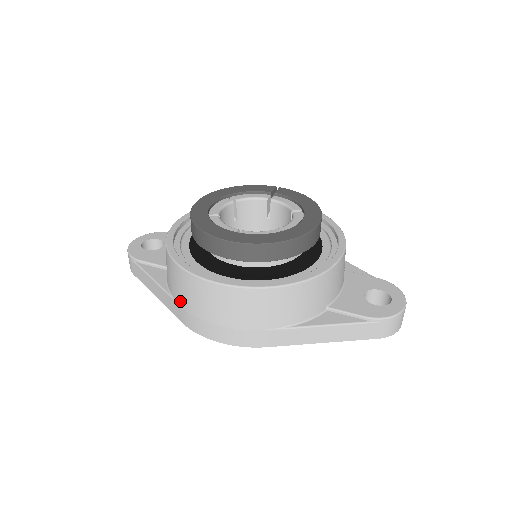
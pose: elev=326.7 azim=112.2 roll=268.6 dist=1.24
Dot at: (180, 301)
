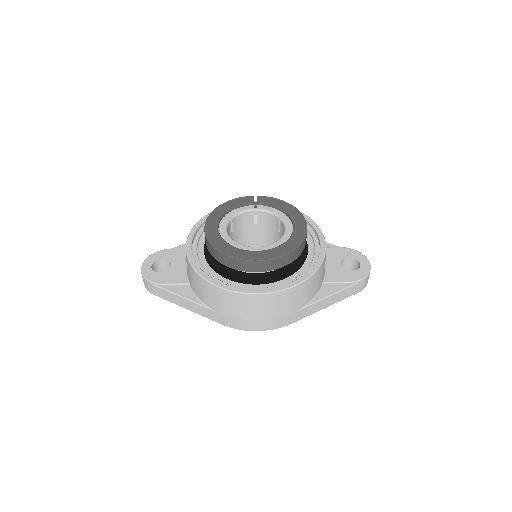
Dot at: (221, 311)
